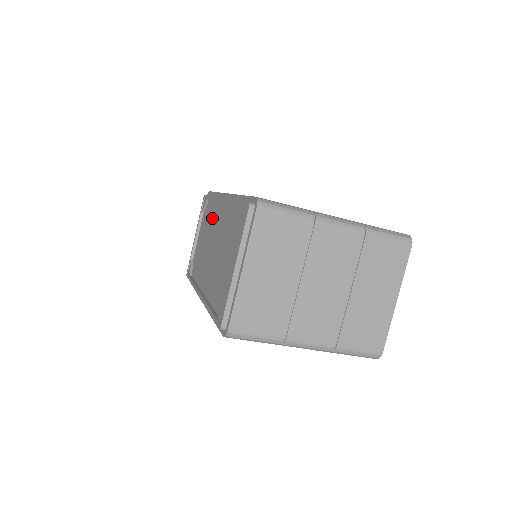
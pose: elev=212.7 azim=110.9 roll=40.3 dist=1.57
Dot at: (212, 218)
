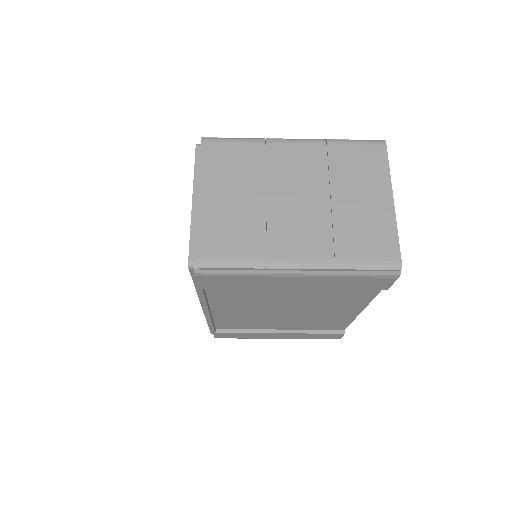
Dot at: occluded
